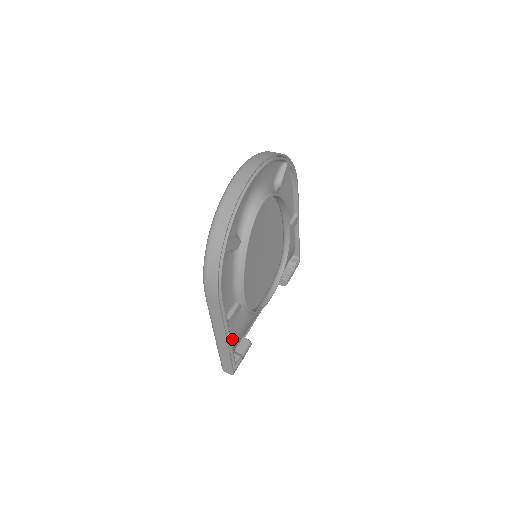
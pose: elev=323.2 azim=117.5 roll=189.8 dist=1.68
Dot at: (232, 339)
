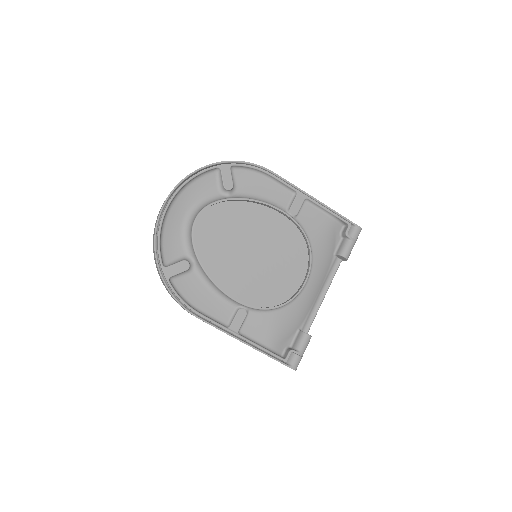
Dot at: (261, 339)
